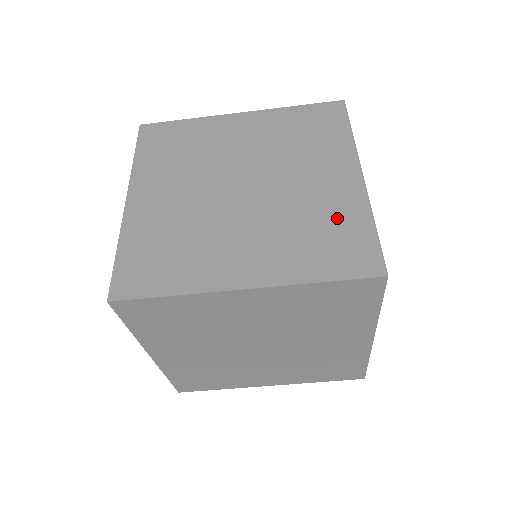
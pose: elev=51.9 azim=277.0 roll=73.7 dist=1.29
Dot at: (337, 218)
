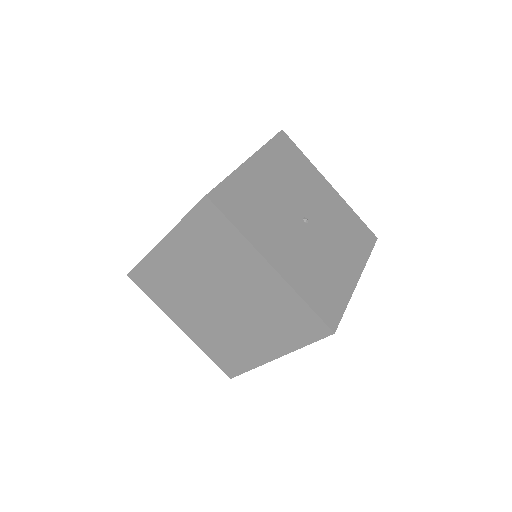
Dot at: occluded
